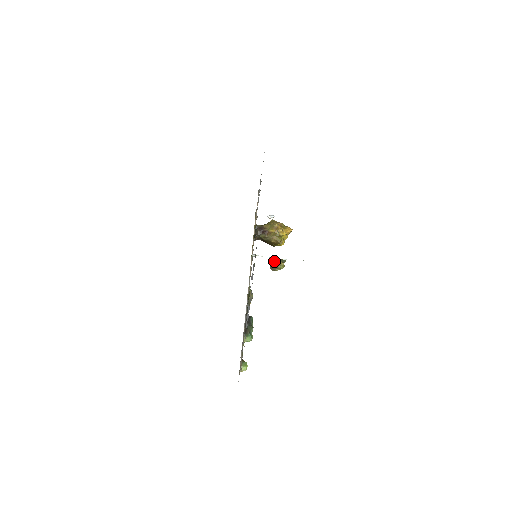
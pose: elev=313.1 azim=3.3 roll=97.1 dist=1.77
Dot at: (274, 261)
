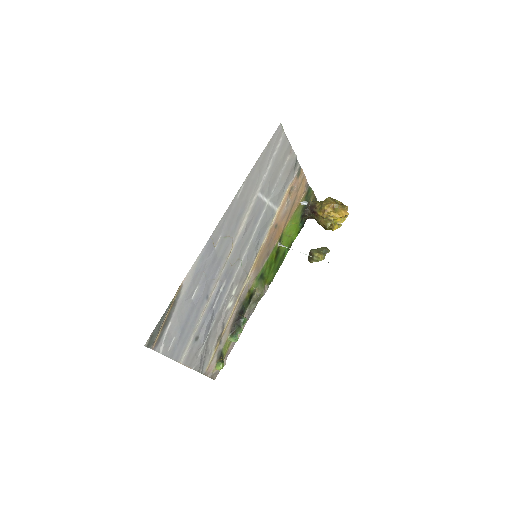
Dot at: (313, 250)
